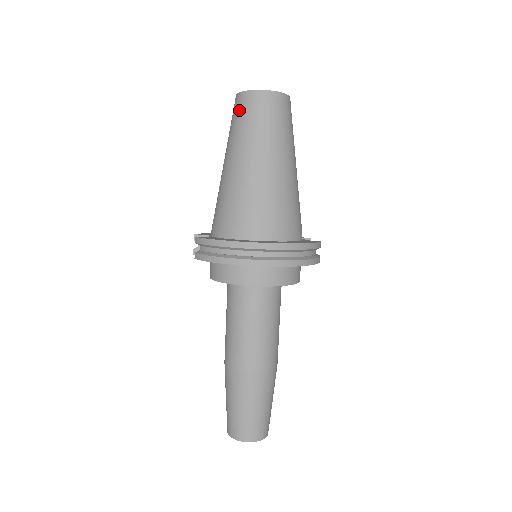
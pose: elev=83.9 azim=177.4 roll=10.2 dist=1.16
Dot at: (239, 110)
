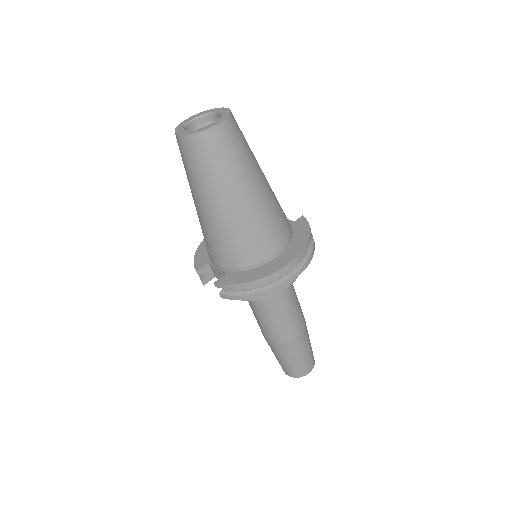
Dot at: (196, 155)
